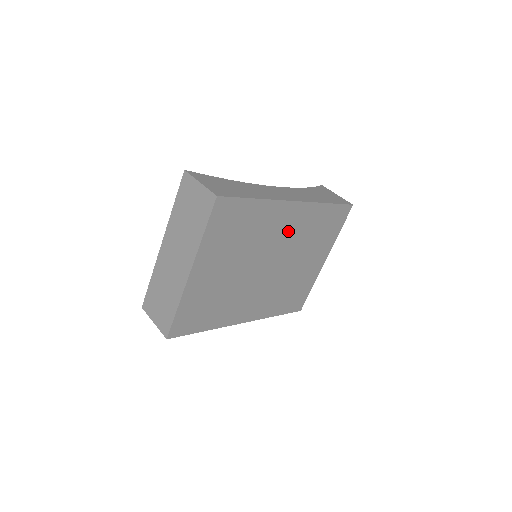
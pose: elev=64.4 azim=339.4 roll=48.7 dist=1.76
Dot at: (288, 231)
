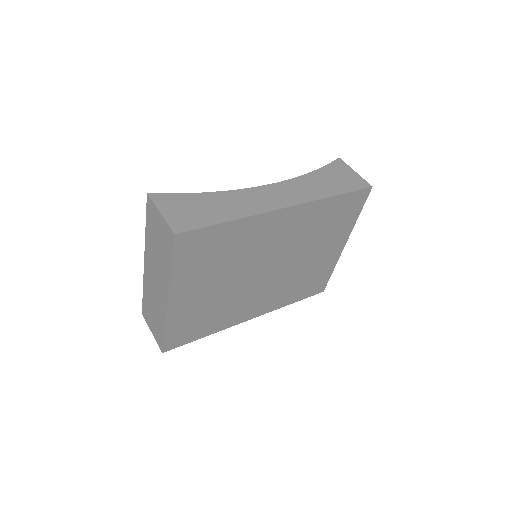
Dot at: (285, 235)
